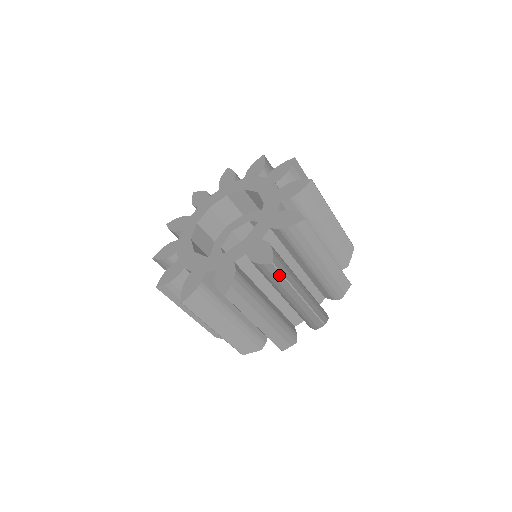
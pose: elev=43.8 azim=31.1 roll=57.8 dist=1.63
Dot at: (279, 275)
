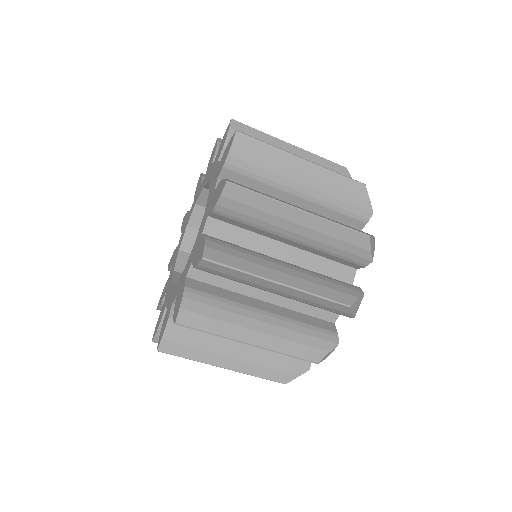
Dot at: (250, 196)
